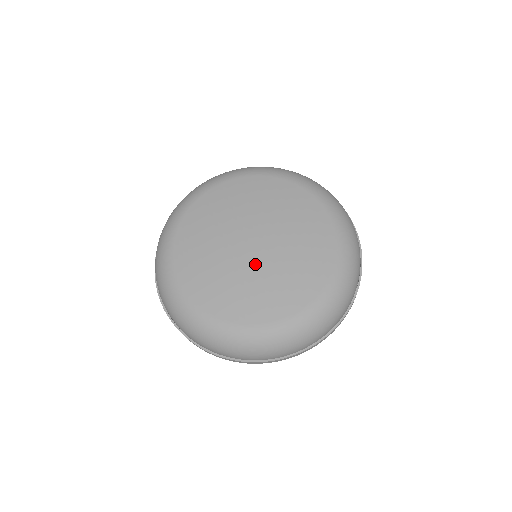
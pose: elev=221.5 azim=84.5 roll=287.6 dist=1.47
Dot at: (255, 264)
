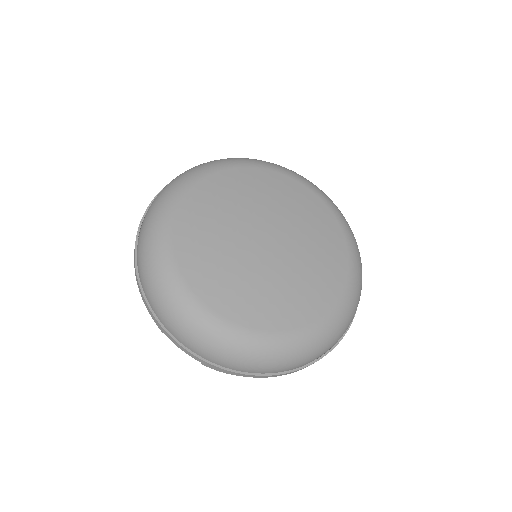
Dot at: (254, 258)
